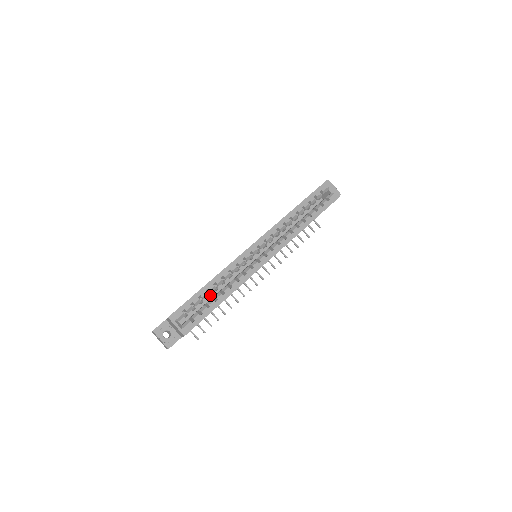
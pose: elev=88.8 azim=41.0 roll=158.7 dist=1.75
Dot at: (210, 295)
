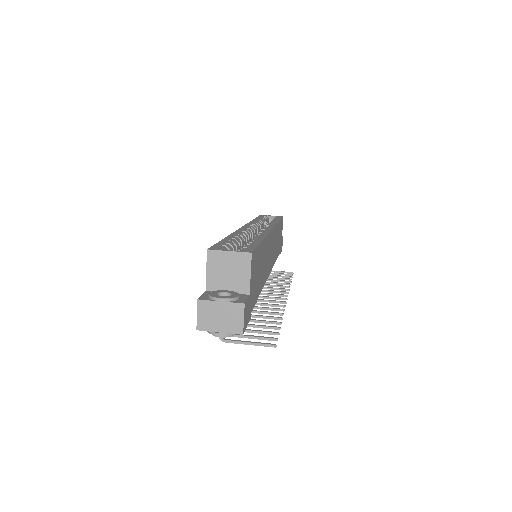
Dot at: occluded
